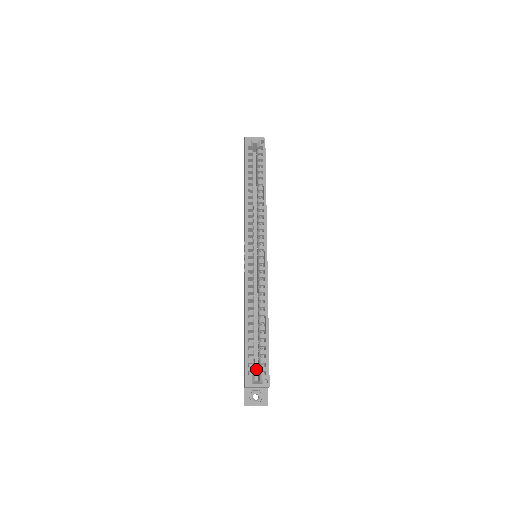
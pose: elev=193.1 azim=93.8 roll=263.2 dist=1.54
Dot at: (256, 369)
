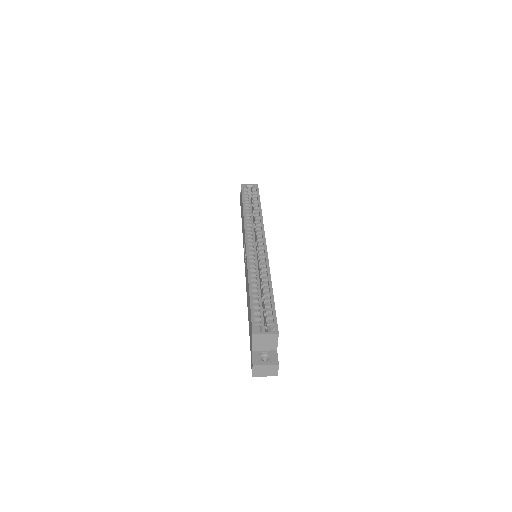
Dot at: occluded
